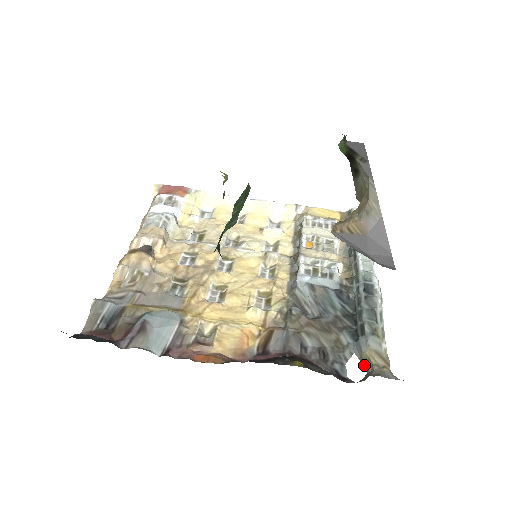
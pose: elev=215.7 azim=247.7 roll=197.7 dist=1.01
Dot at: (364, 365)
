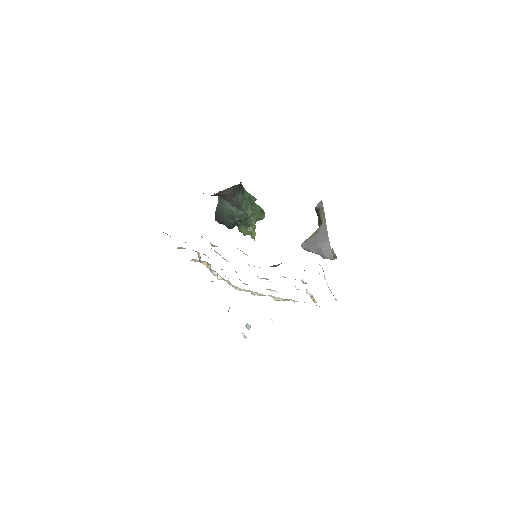
Dot at: occluded
